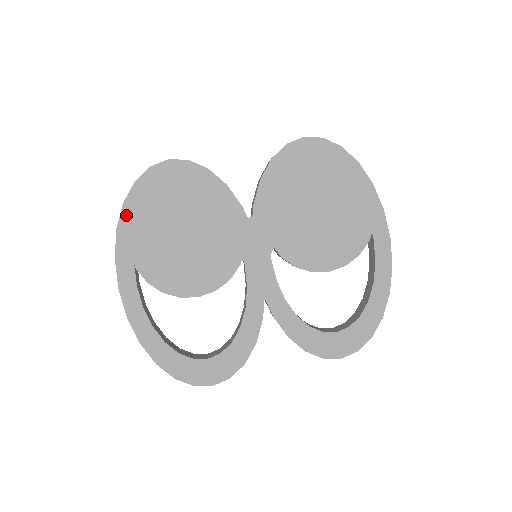
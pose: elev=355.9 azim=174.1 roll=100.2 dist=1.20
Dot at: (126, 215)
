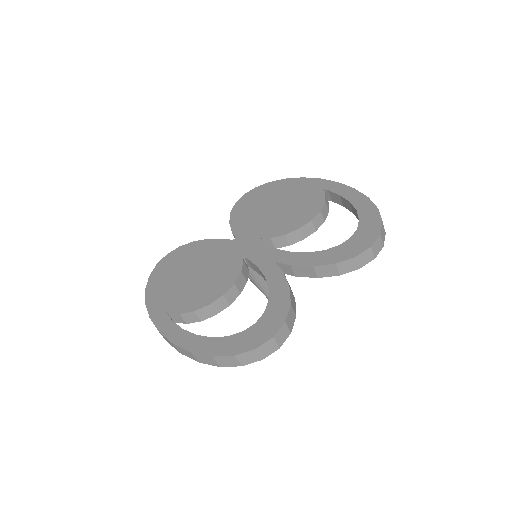
Dot at: (149, 293)
